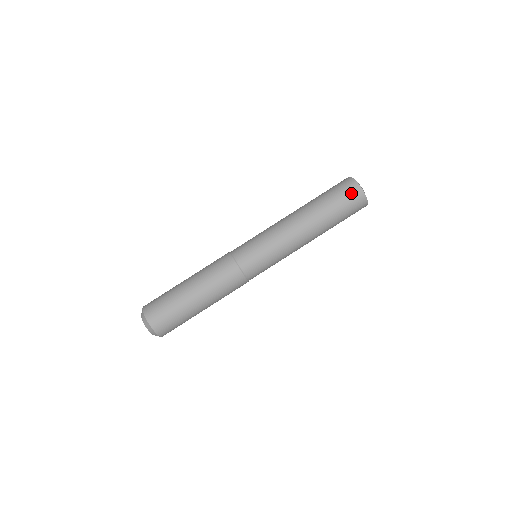
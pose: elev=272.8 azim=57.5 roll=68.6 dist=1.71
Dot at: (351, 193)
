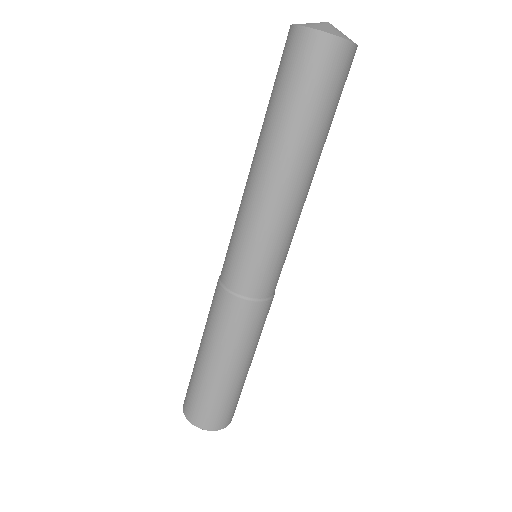
Dot at: (337, 65)
